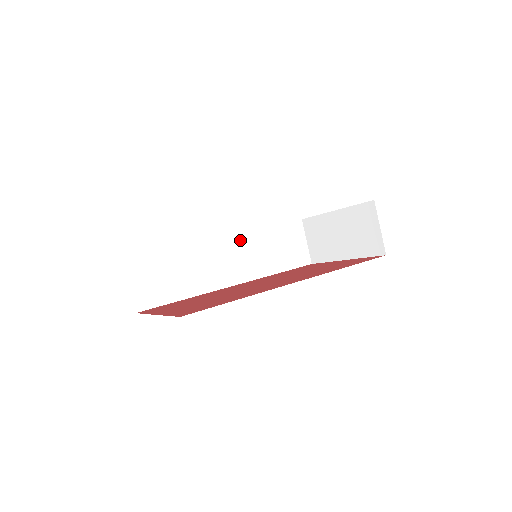
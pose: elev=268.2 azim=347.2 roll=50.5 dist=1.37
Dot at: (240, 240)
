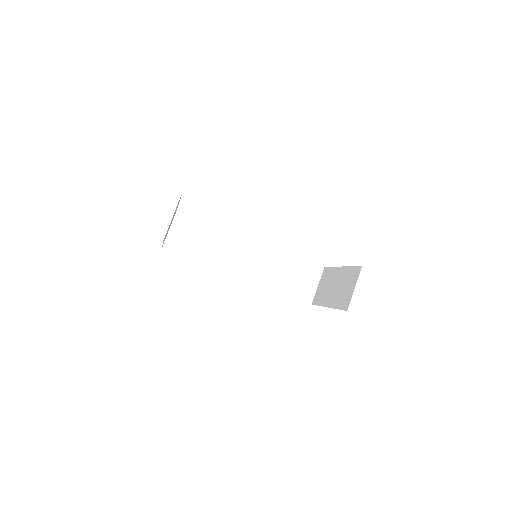
Dot at: (265, 250)
